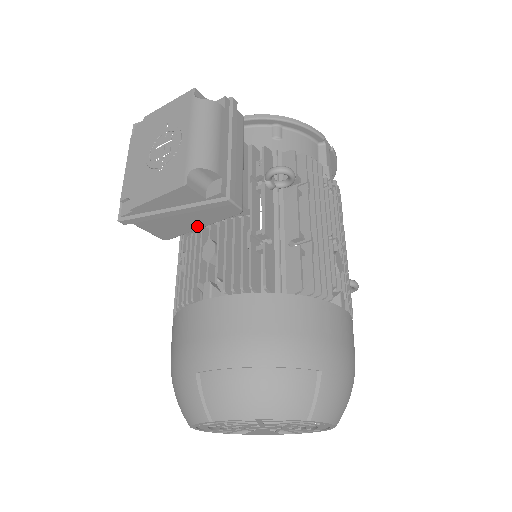
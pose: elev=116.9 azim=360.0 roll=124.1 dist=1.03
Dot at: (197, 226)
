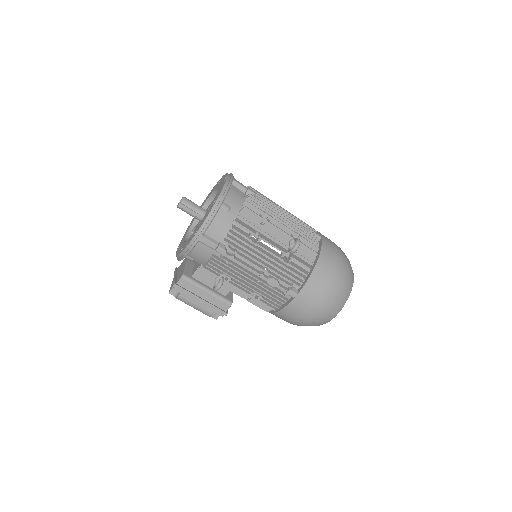
Dot at: occluded
